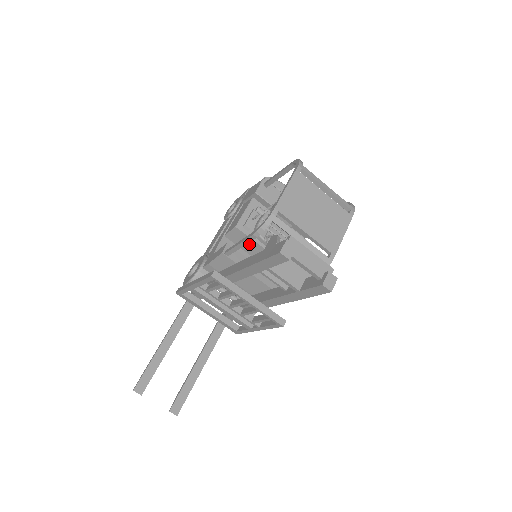
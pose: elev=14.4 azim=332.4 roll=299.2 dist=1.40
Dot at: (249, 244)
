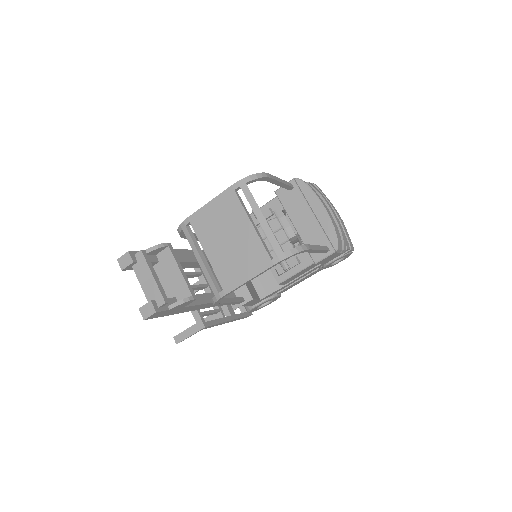
Dot at: occluded
